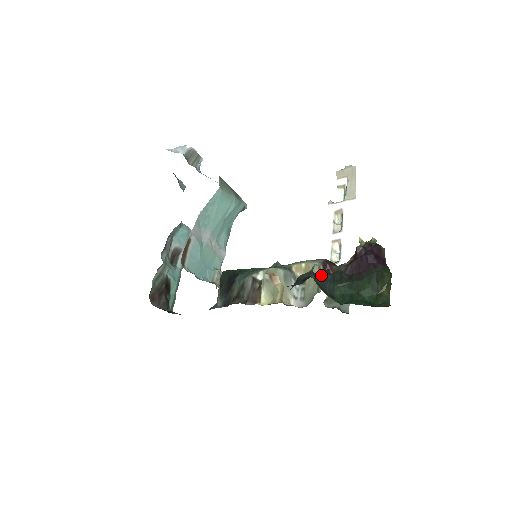
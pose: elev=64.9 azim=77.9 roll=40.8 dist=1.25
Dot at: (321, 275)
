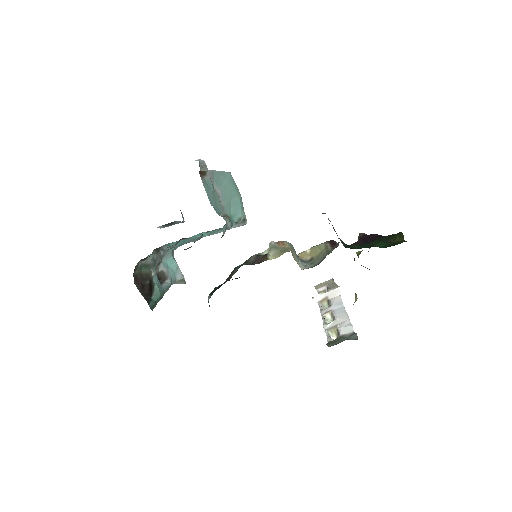
Dot at: (332, 225)
